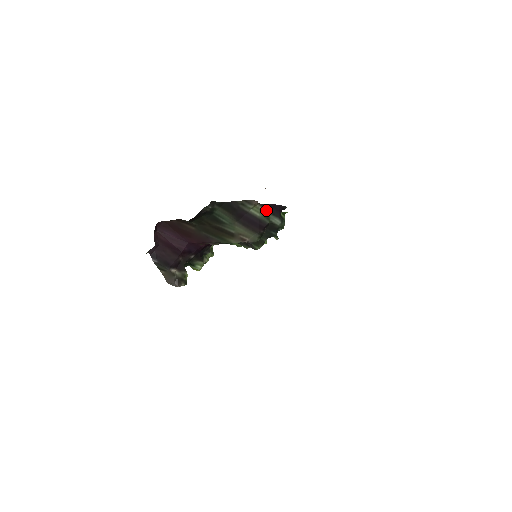
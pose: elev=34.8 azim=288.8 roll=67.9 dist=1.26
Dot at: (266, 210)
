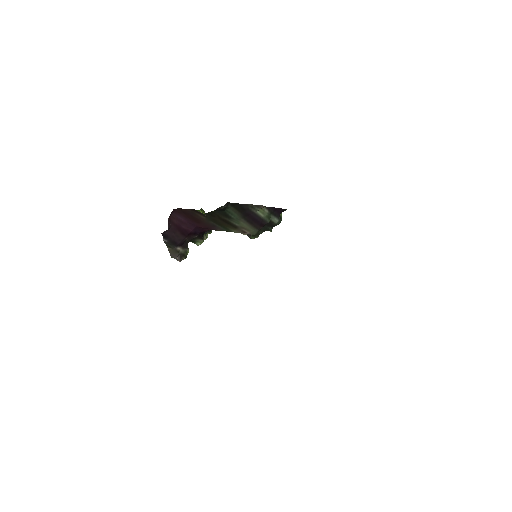
Dot at: (269, 211)
